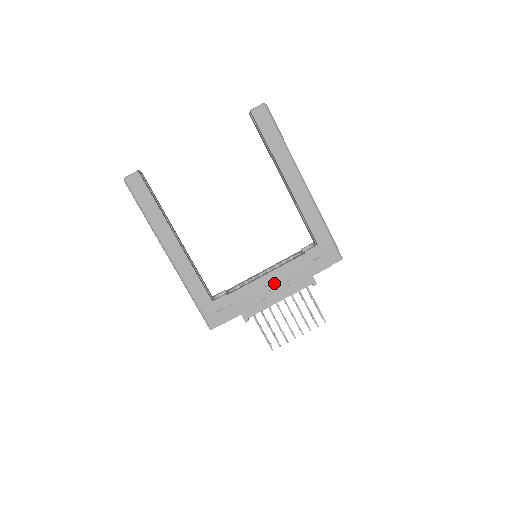
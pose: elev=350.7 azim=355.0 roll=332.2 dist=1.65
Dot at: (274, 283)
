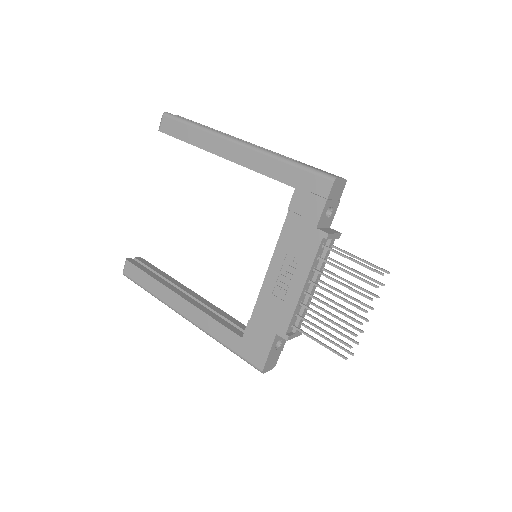
Dot at: (283, 271)
